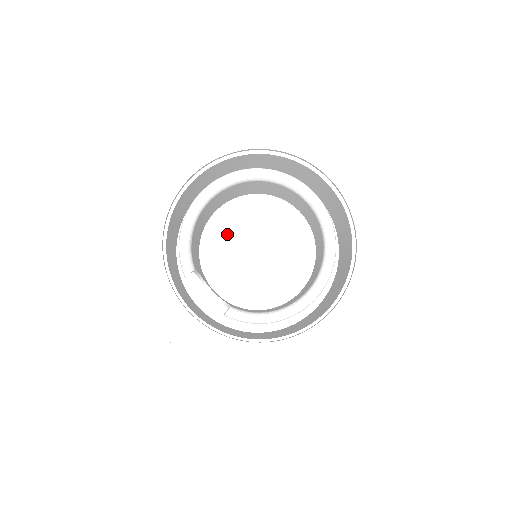
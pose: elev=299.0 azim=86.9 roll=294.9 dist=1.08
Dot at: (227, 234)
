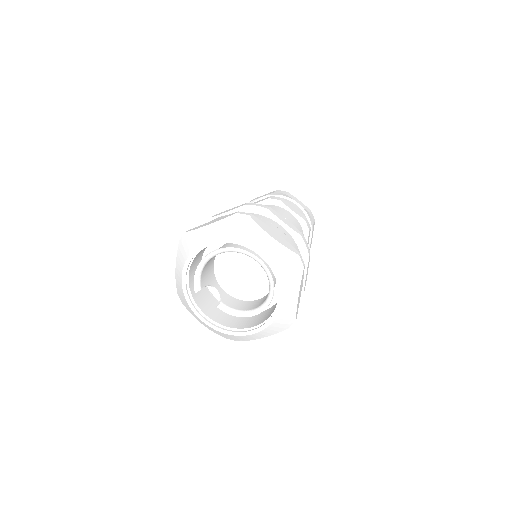
Dot at: (229, 259)
